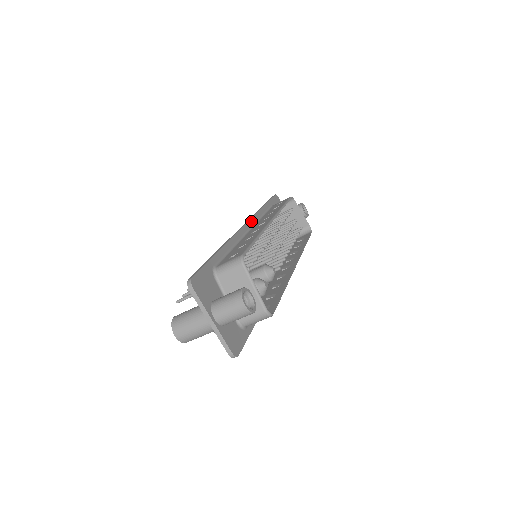
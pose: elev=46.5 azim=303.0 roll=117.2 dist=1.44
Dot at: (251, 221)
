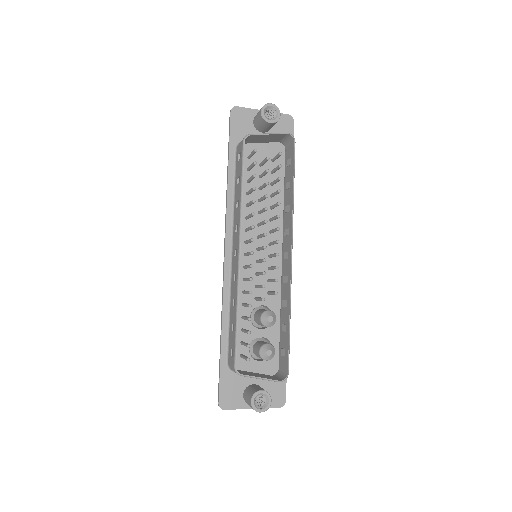
Dot at: (227, 236)
